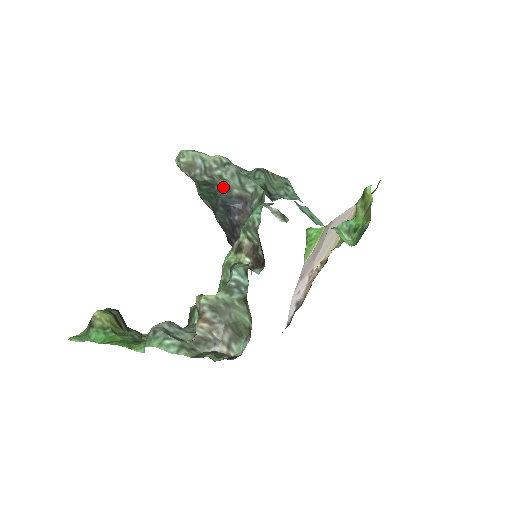
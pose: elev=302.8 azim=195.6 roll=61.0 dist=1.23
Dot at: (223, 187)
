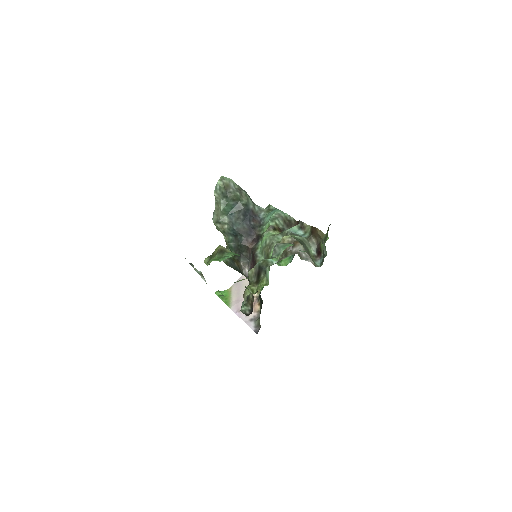
Dot at: (246, 202)
